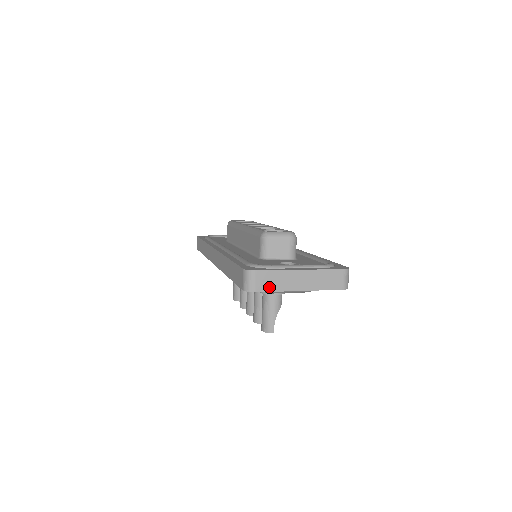
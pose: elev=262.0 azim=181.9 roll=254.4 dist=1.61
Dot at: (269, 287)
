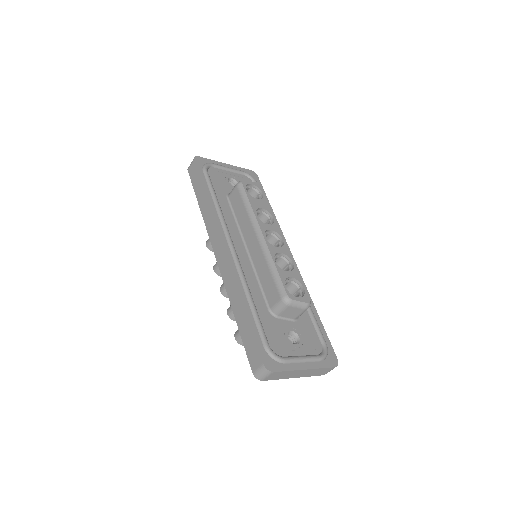
Dot at: (275, 378)
